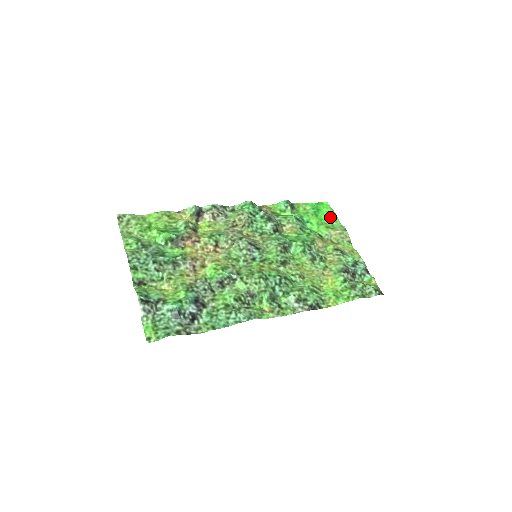
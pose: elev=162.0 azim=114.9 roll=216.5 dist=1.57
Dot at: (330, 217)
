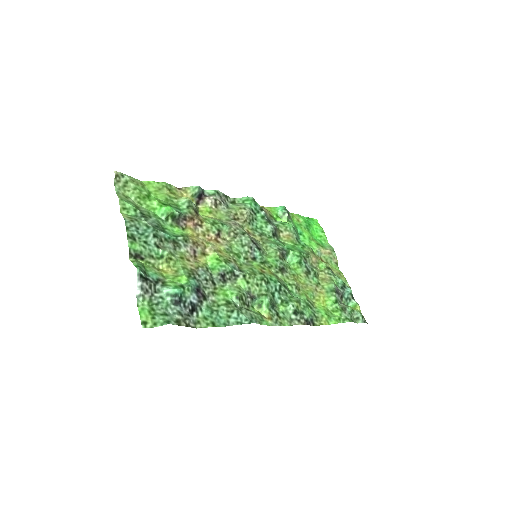
Dot at: (319, 235)
